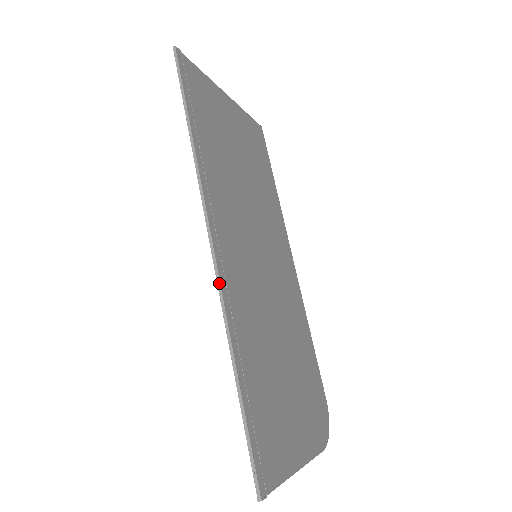
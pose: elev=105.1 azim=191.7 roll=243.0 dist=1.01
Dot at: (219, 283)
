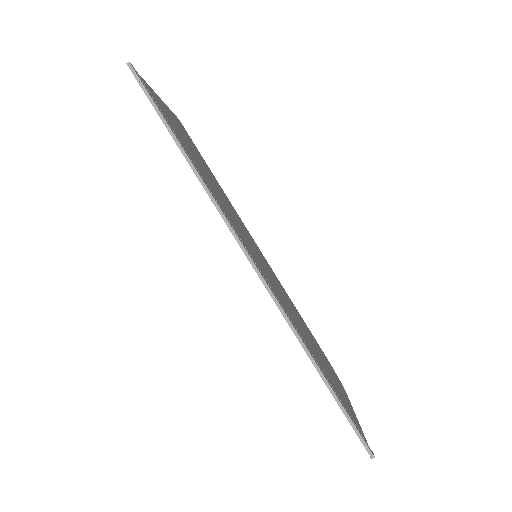
Dot at: (274, 297)
